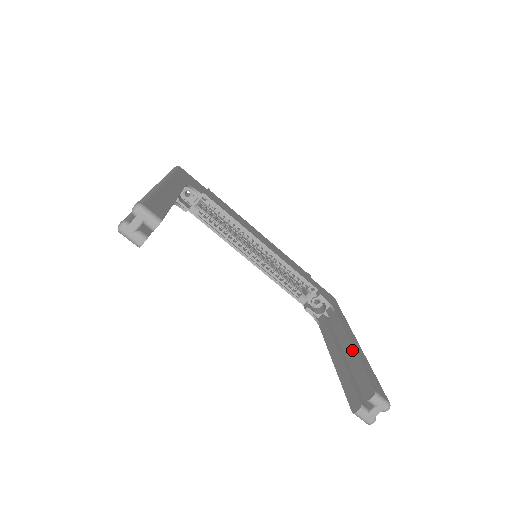
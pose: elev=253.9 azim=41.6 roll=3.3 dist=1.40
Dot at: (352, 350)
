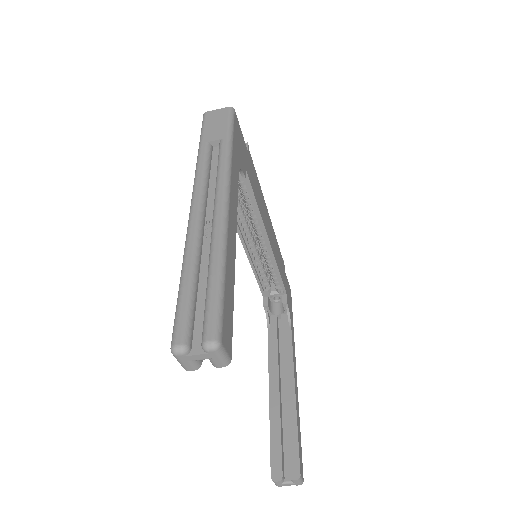
Dot at: (293, 401)
